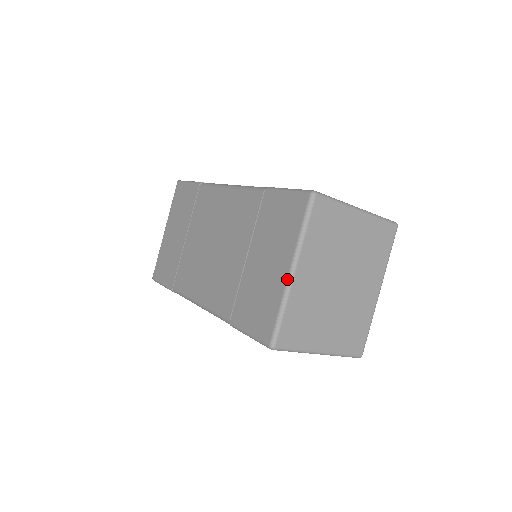
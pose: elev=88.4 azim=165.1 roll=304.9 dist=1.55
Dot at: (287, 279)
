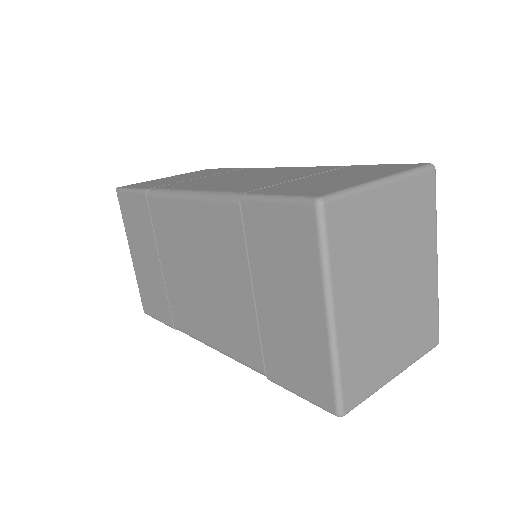
Dot at: (327, 330)
